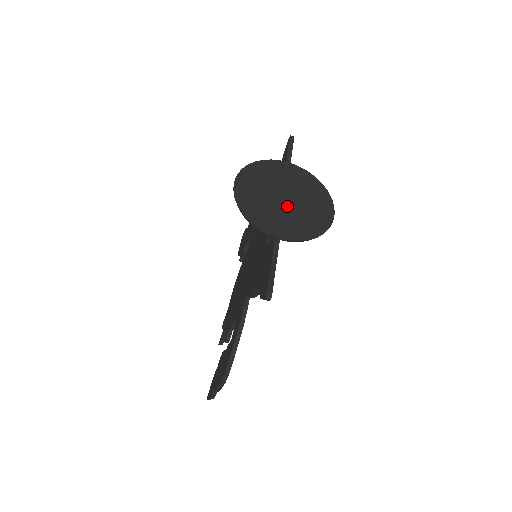
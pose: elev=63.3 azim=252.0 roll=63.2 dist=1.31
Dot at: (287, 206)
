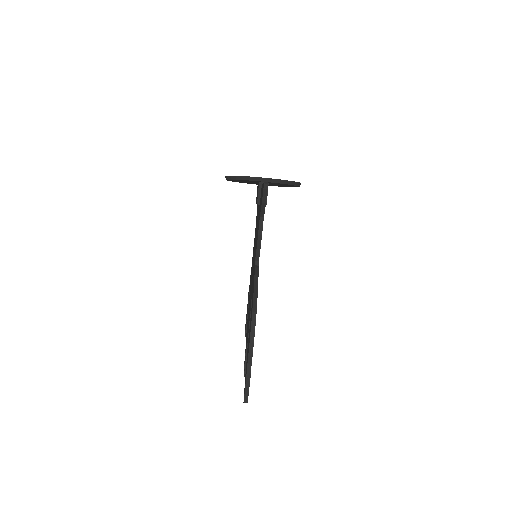
Dot at: occluded
